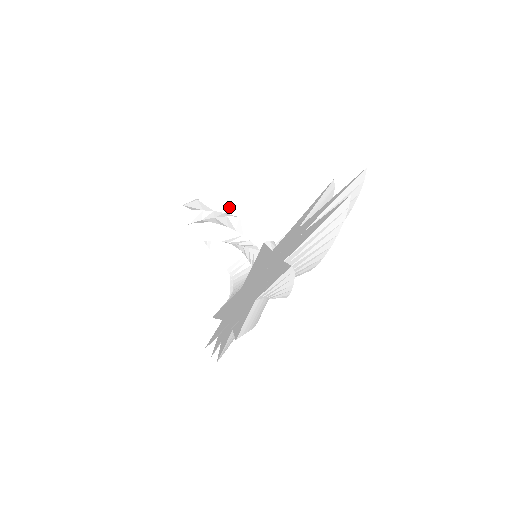
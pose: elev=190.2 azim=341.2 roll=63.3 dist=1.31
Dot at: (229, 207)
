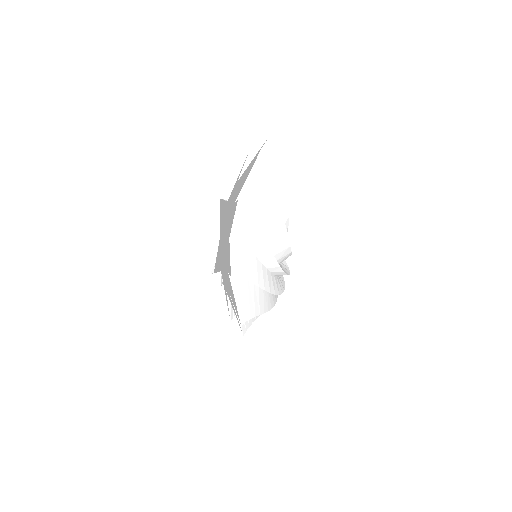
Dot at: occluded
